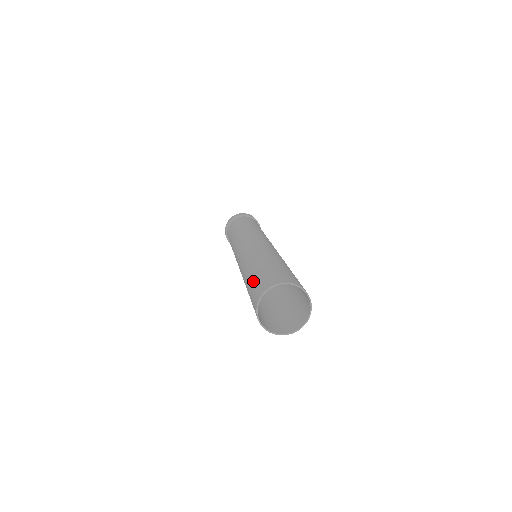
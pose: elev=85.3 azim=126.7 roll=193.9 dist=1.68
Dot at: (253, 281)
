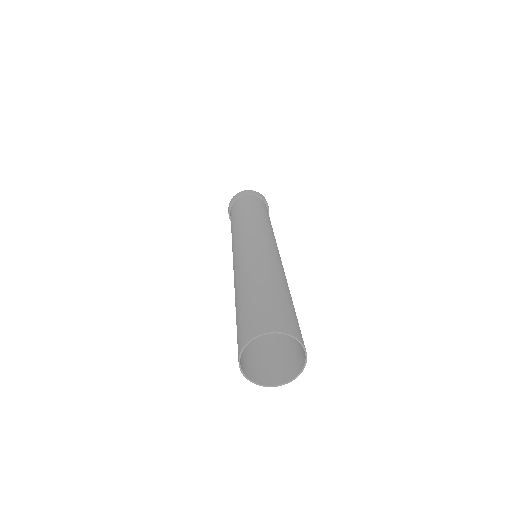
Dot at: (247, 307)
